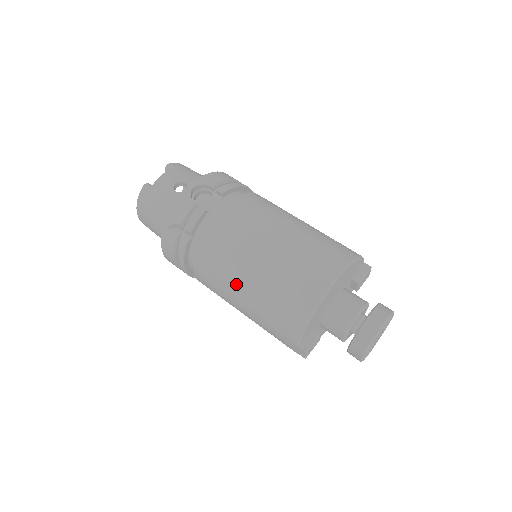
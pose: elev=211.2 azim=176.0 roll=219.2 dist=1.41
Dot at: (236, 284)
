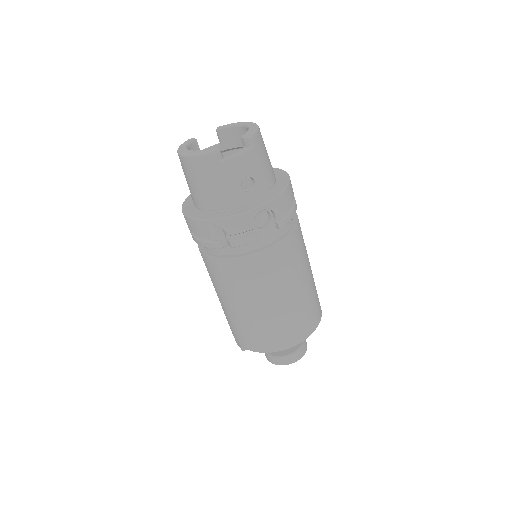
Dot at: (235, 300)
